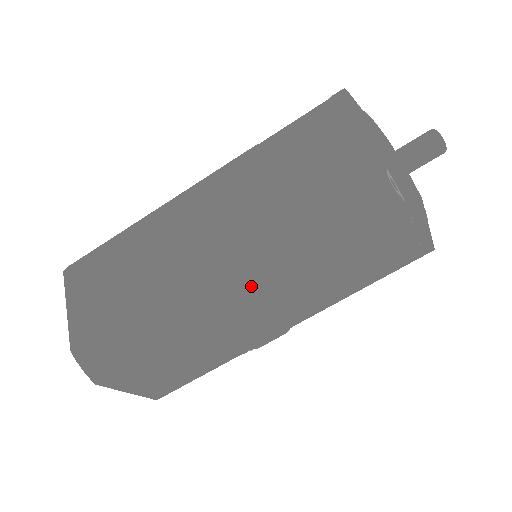
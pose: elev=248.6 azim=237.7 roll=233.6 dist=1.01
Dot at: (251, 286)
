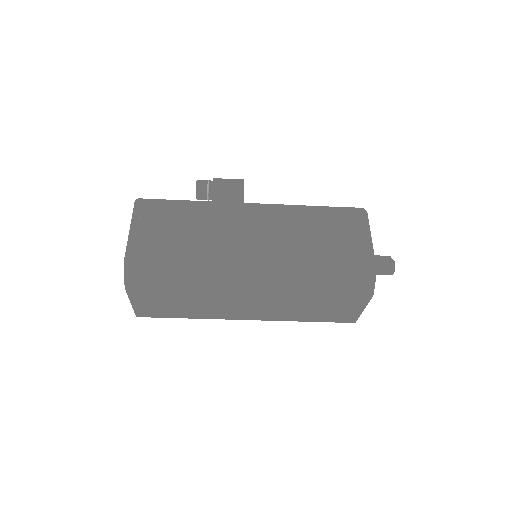
Dot at: occluded
